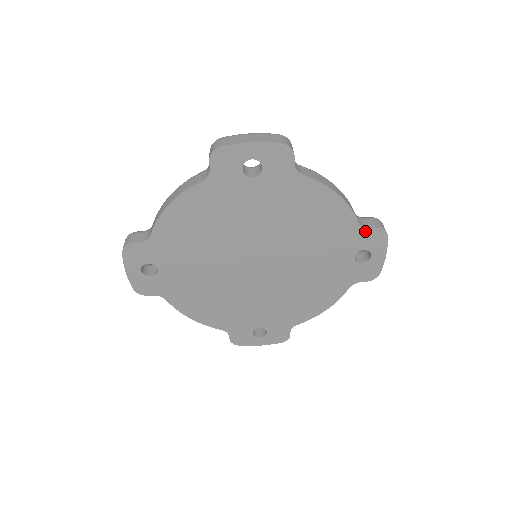
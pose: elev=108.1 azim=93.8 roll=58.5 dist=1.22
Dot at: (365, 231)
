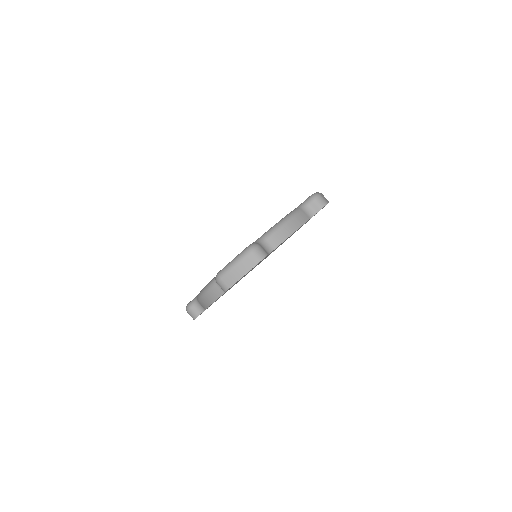
Dot at: occluded
